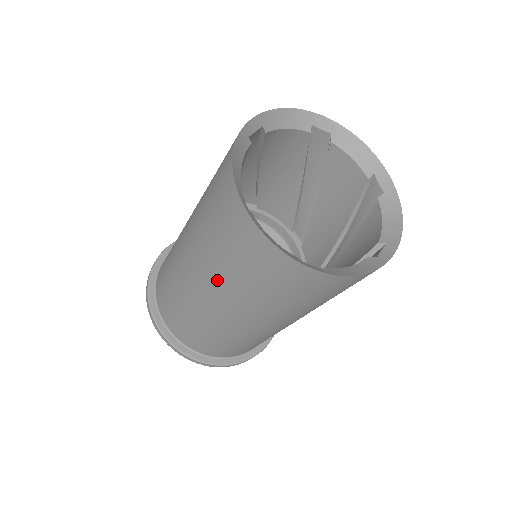
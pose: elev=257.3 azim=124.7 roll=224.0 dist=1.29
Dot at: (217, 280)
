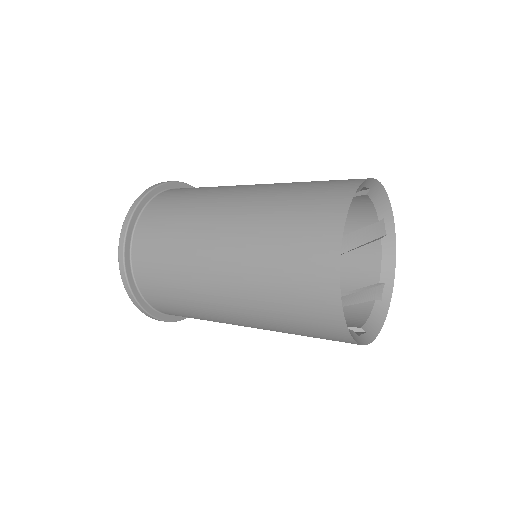
Dot at: (263, 323)
